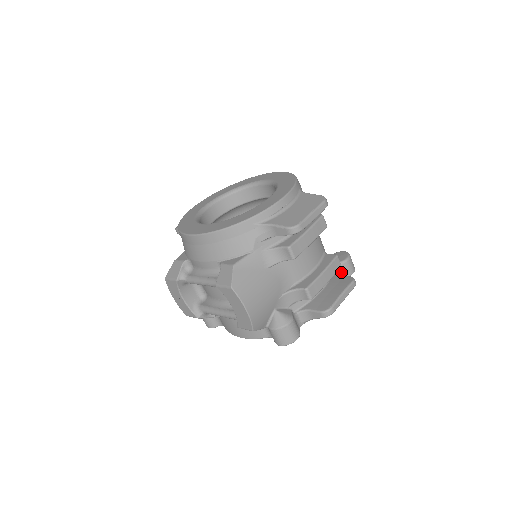
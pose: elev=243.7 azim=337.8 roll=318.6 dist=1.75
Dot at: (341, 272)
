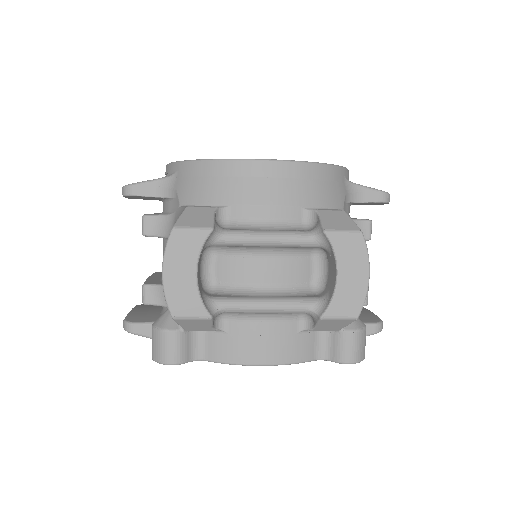
Dot at: occluded
